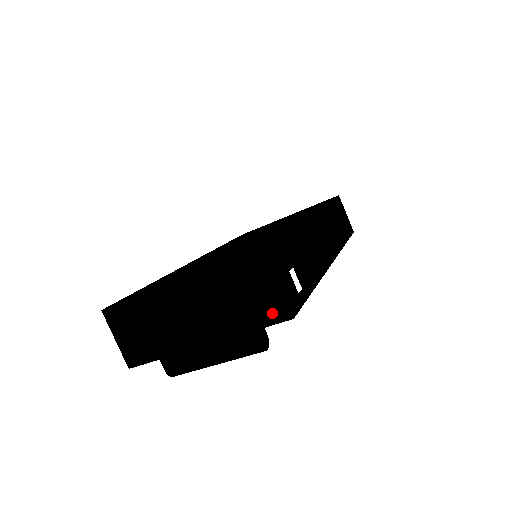
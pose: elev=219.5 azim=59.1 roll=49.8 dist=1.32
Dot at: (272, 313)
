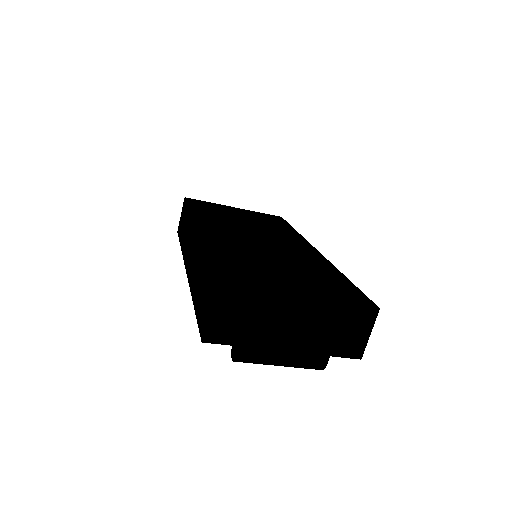
Dot at: (352, 350)
